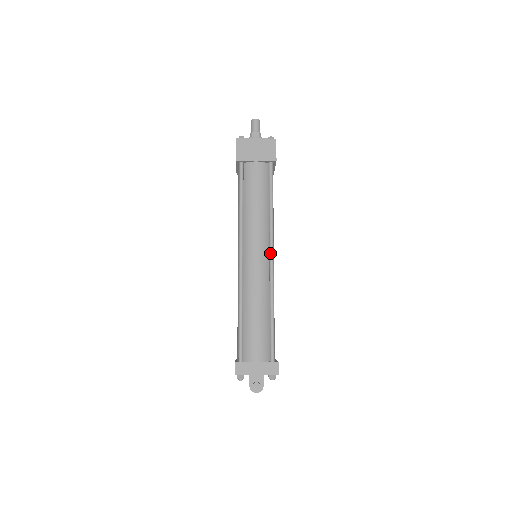
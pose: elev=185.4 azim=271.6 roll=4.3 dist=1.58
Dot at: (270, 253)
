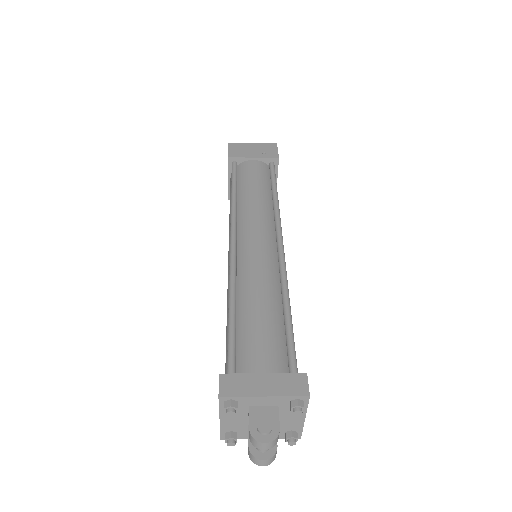
Dot at: (277, 237)
